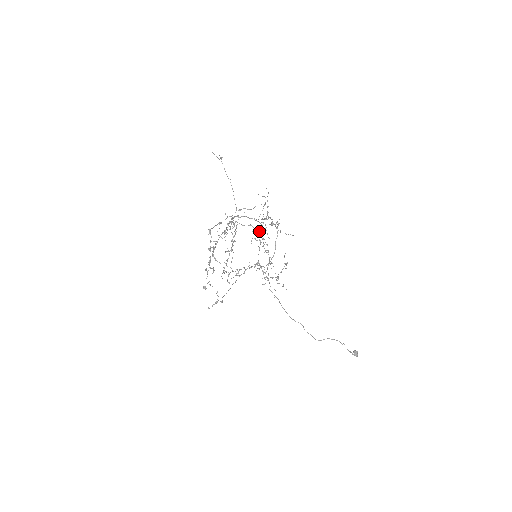
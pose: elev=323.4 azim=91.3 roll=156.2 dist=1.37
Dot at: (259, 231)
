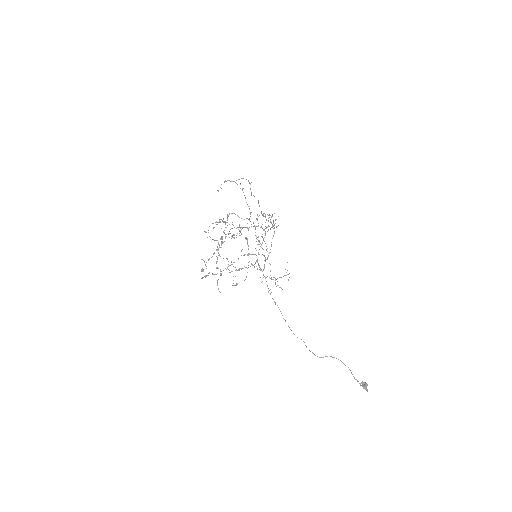
Dot at: occluded
